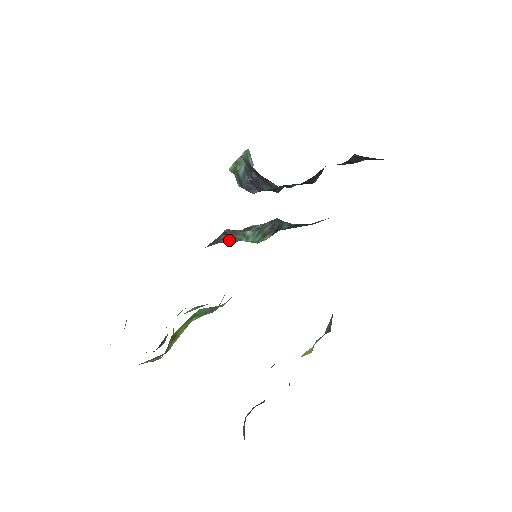
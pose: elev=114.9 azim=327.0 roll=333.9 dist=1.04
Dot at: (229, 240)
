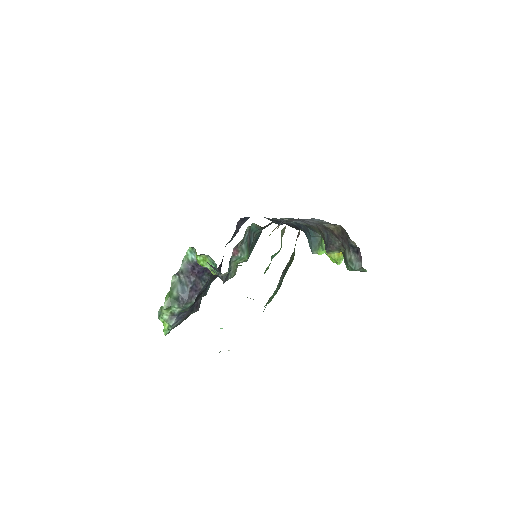
Dot at: (231, 273)
